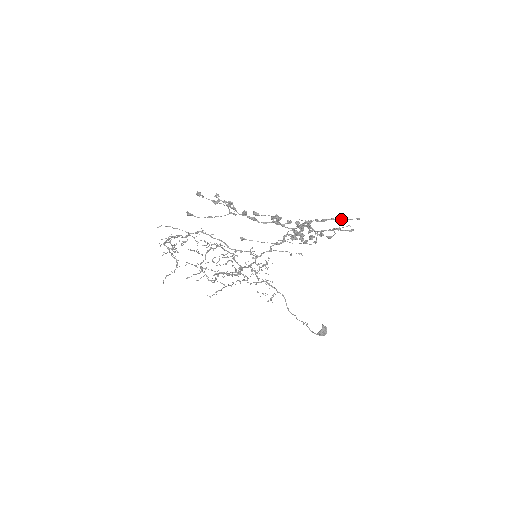
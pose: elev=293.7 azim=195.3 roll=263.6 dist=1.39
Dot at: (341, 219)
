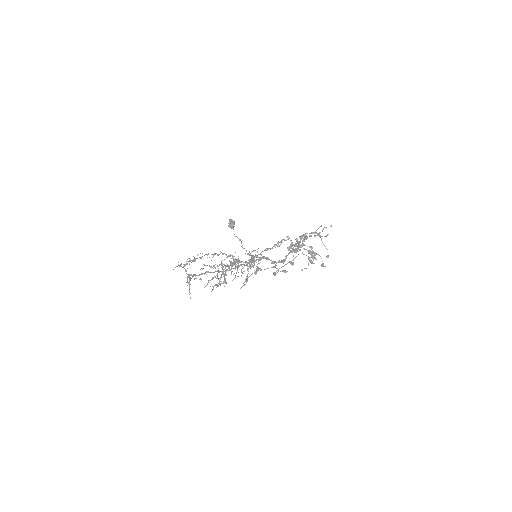
Dot at: occluded
